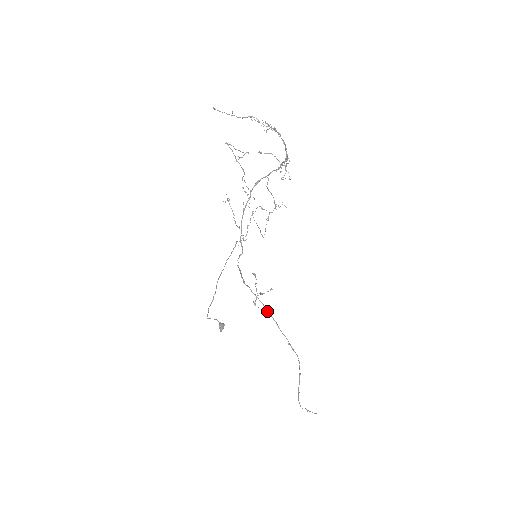
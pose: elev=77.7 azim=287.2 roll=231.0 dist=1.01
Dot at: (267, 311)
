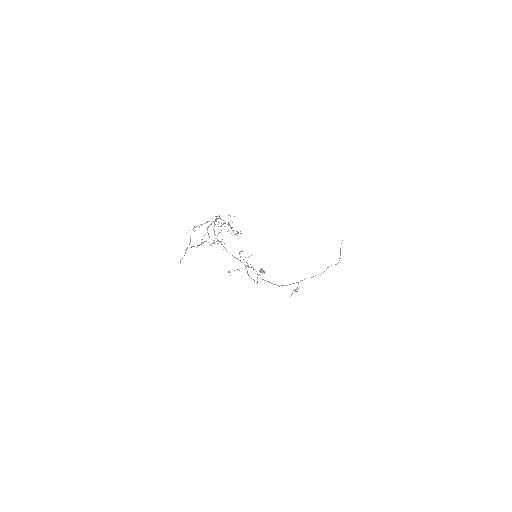
Dot at: occluded
